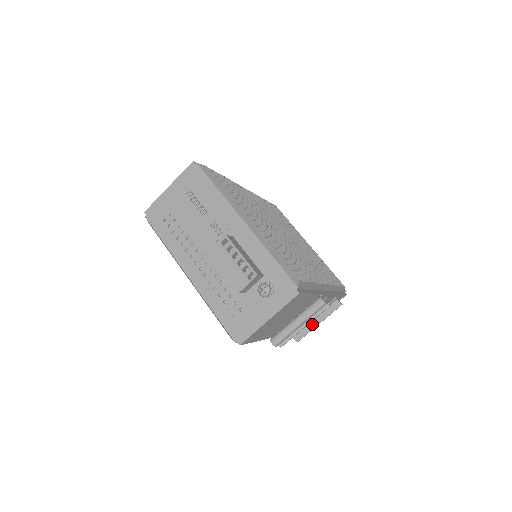
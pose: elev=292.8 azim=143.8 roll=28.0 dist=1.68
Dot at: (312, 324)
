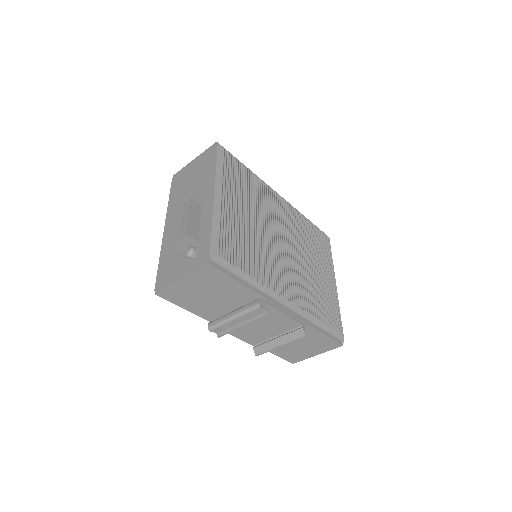
Dot at: (273, 343)
